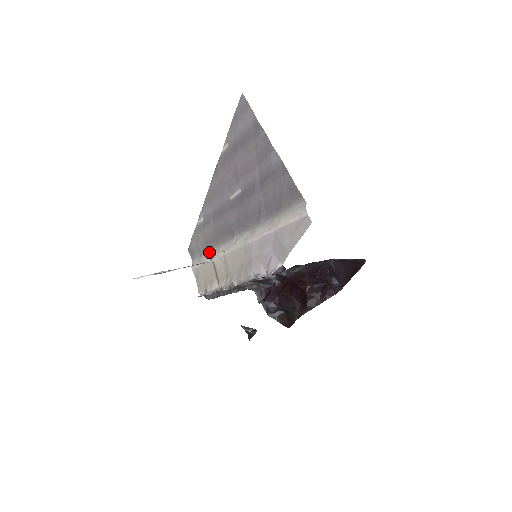
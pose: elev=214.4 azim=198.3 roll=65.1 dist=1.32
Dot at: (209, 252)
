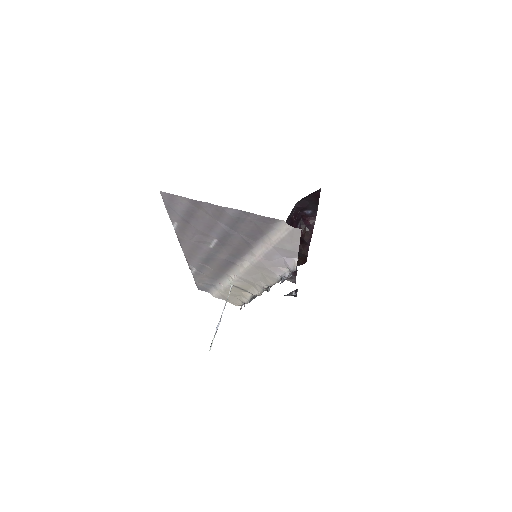
Dot at: (221, 282)
